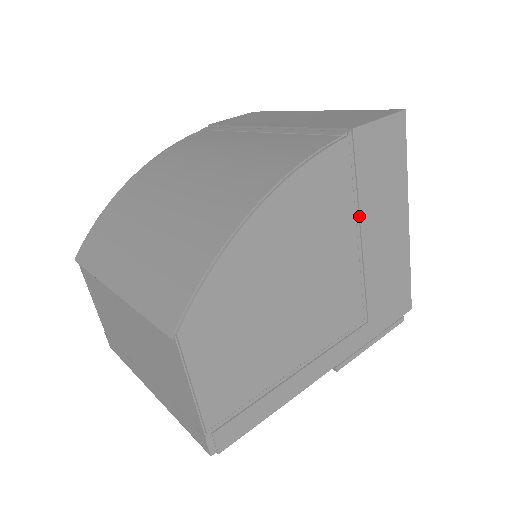
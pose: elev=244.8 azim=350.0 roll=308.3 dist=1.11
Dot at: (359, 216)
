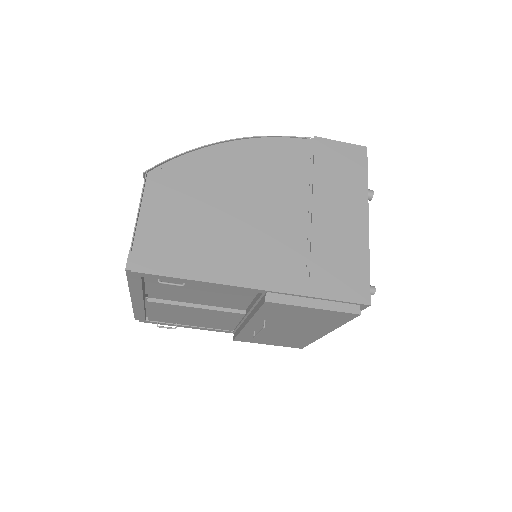
Dot at: (312, 188)
